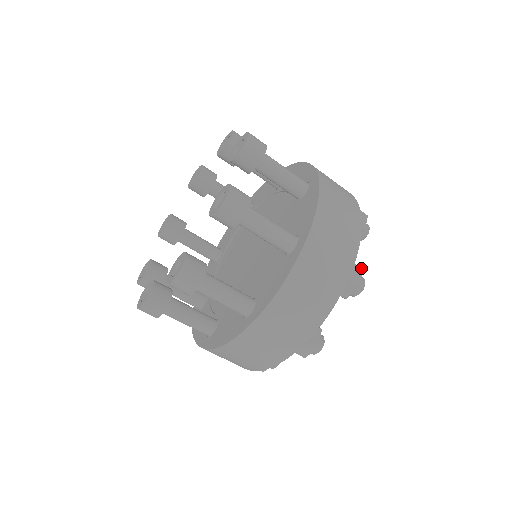
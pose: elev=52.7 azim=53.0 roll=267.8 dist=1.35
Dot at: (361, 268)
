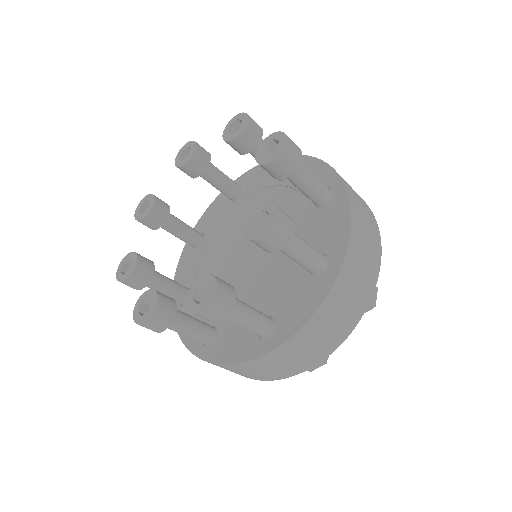
Dot at: occluded
